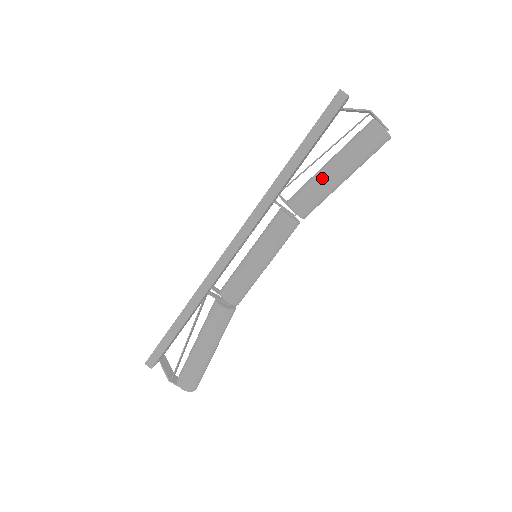
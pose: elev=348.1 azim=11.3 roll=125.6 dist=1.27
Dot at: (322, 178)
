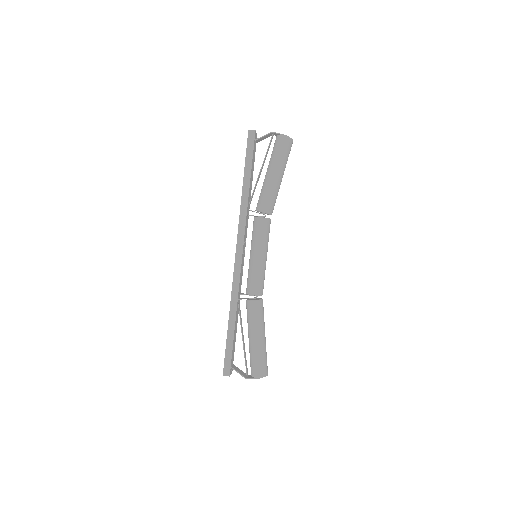
Dot at: (268, 183)
